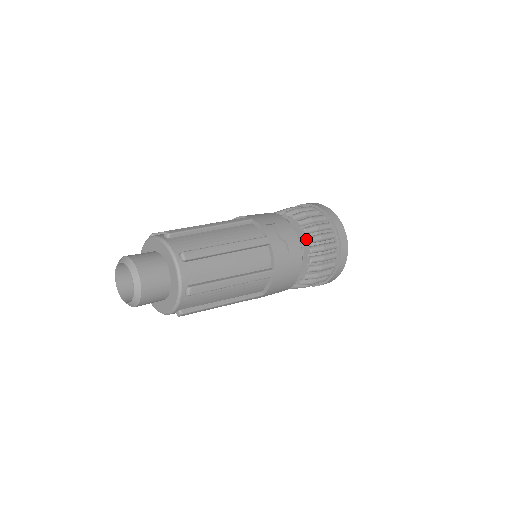
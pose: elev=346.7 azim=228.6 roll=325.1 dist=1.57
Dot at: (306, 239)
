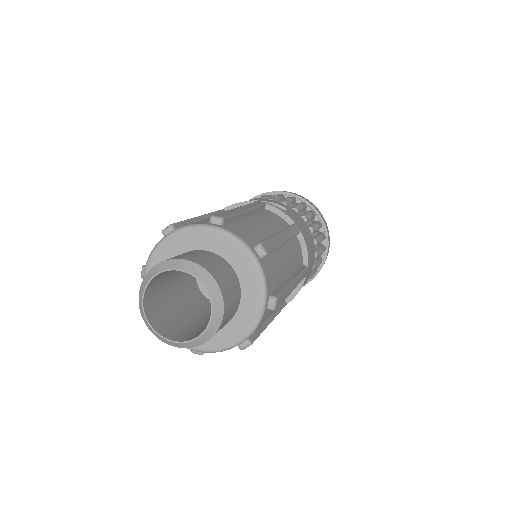
Dot at: occluded
